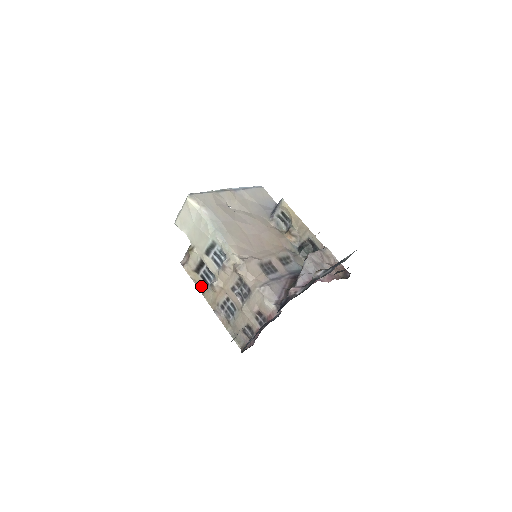
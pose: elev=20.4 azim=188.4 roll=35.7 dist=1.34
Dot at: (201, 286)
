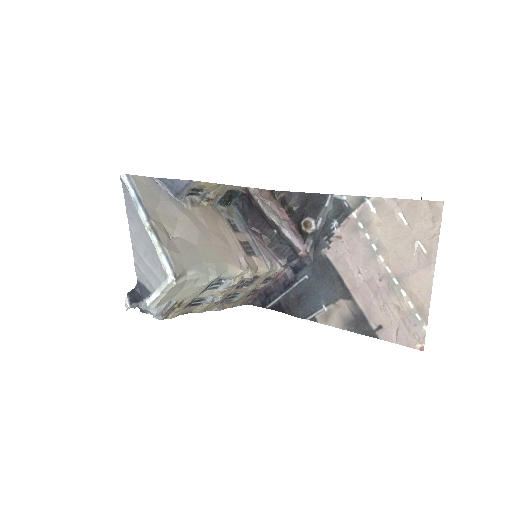
Dot at: (190, 310)
